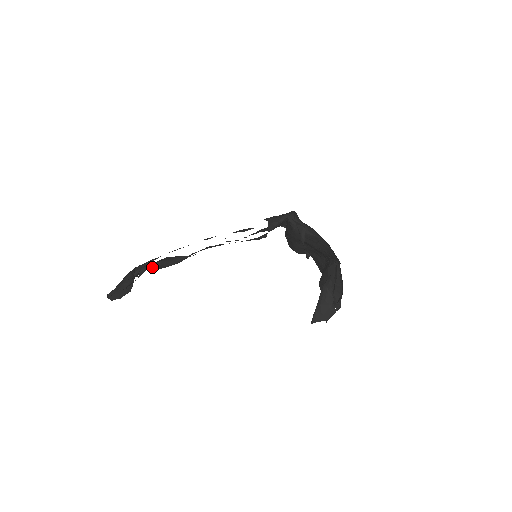
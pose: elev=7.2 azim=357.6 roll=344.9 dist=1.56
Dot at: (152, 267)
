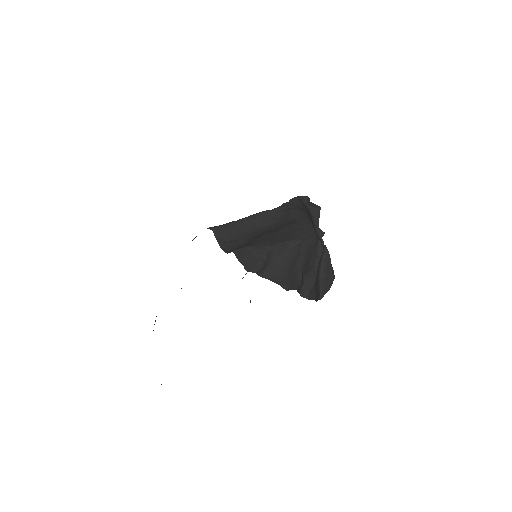
Dot at: occluded
